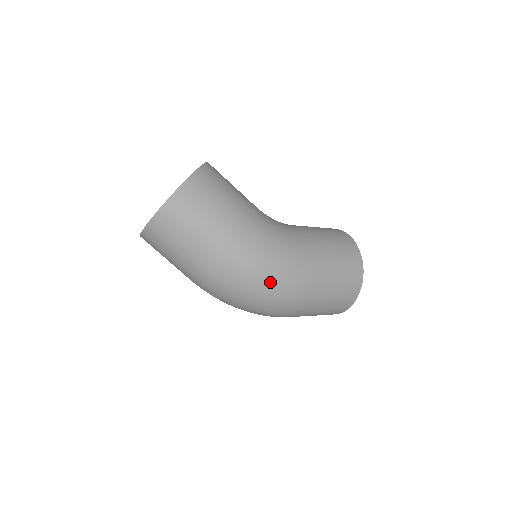
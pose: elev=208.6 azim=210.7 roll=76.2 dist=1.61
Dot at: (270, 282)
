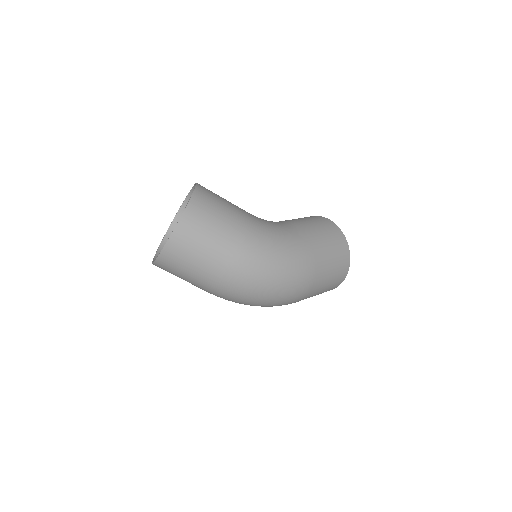
Dot at: (280, 274)
